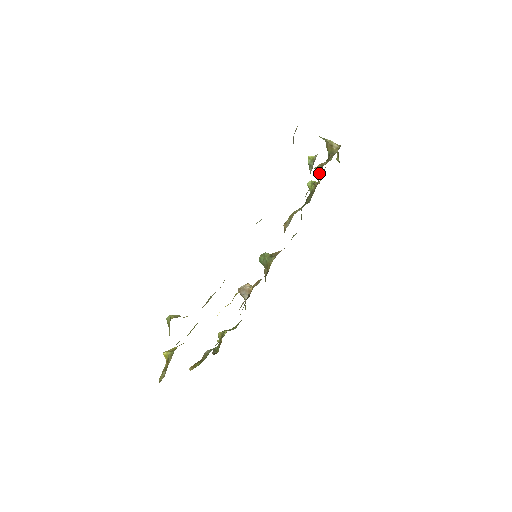
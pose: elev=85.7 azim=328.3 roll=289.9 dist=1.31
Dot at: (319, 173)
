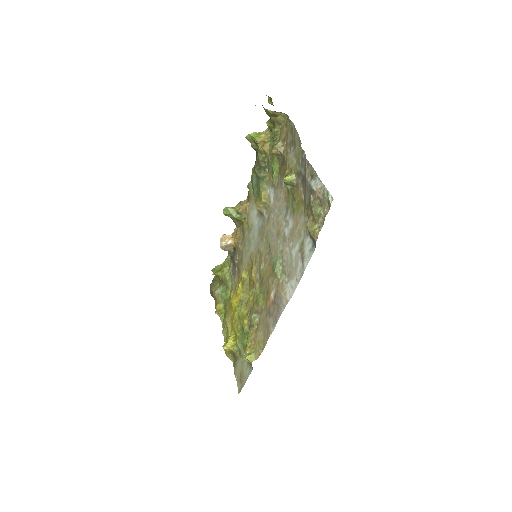
Dot at: (278, 157)
